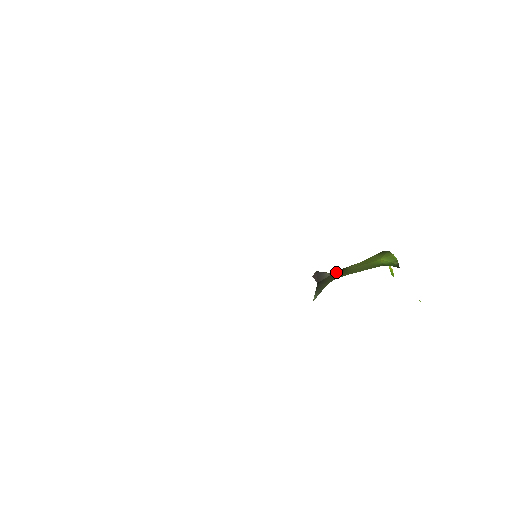
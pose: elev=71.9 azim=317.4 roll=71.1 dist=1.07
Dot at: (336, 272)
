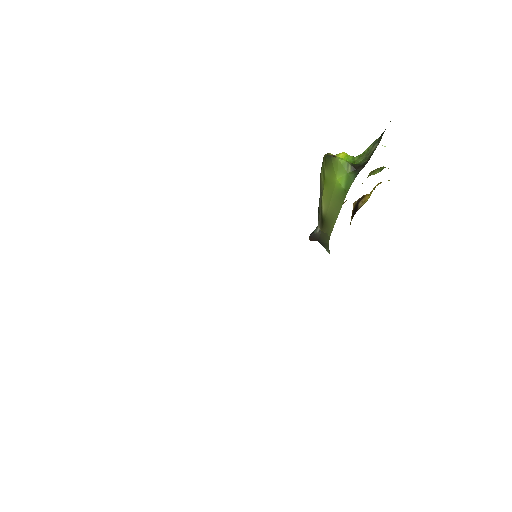
Dot at: (322, 226)
